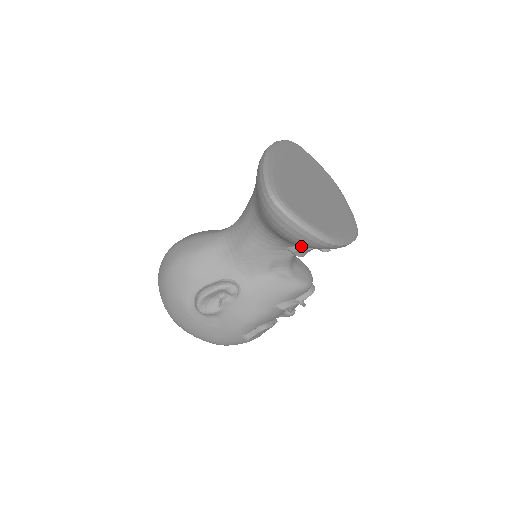
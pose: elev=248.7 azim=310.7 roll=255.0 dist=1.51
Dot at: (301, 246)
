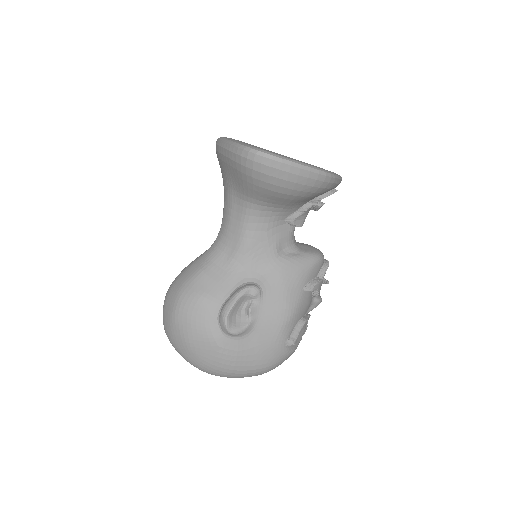
Dot at: (297, 211)
